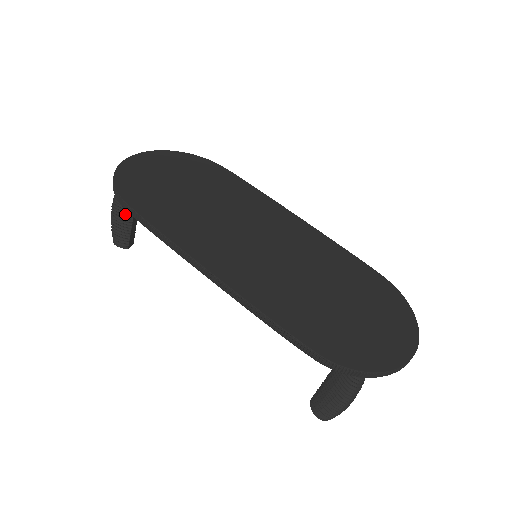
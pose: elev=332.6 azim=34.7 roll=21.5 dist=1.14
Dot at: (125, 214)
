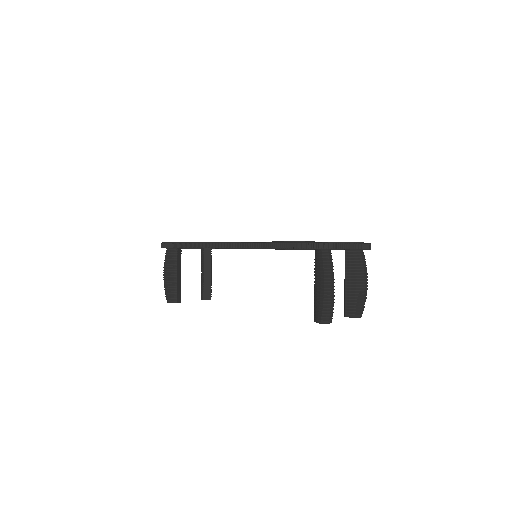
Dot at: (172, 272)
